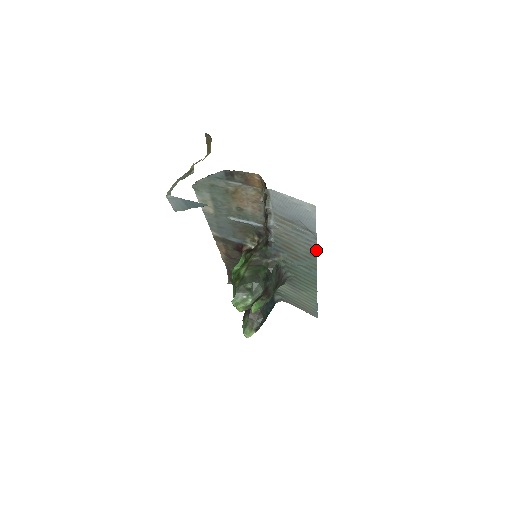
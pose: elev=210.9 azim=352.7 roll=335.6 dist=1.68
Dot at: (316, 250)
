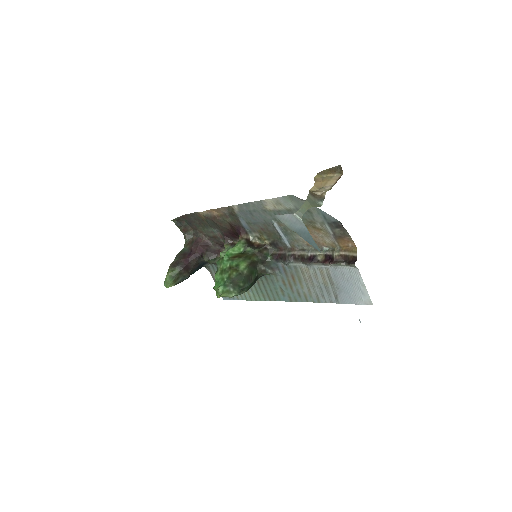
Dot at: (317, 302)
